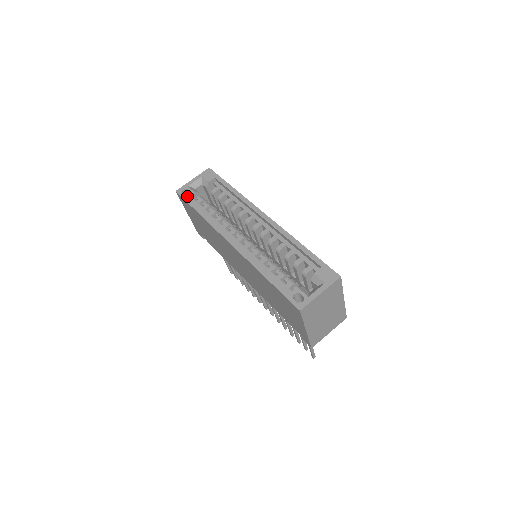
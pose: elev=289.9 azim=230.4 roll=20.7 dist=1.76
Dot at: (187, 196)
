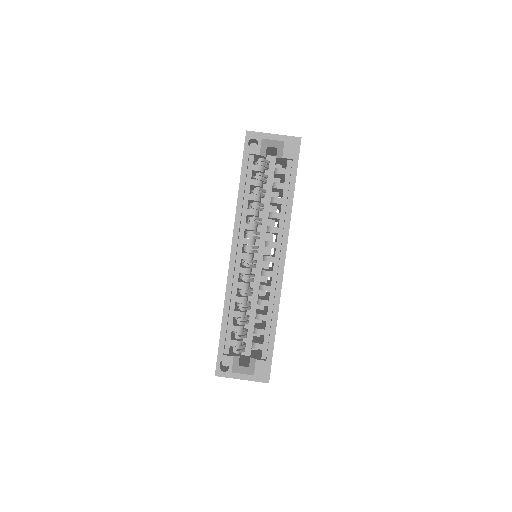
Dot at: (249, 152)
